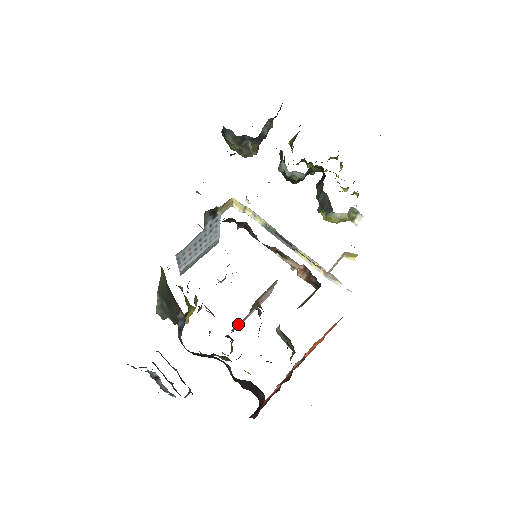
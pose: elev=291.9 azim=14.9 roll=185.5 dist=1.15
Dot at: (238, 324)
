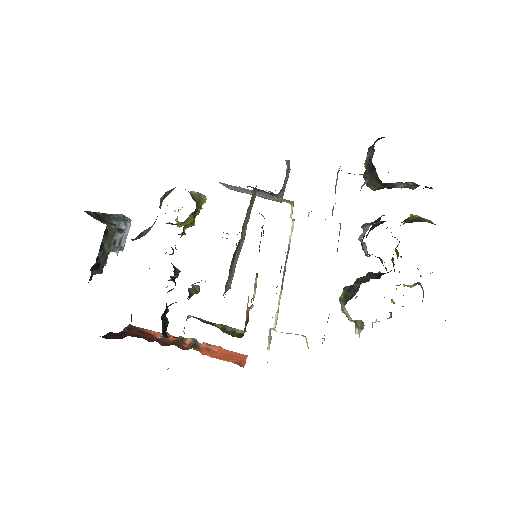
Dot at: occluded
